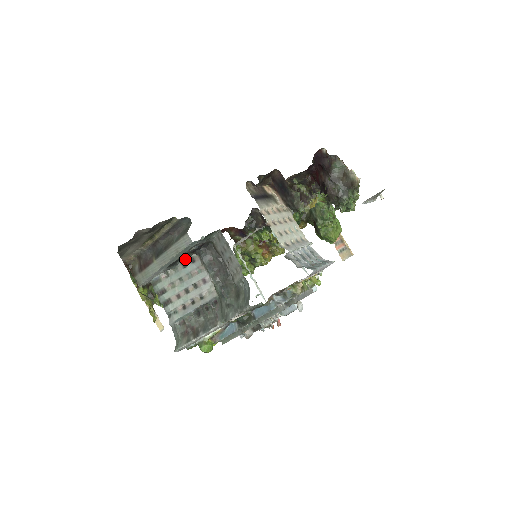
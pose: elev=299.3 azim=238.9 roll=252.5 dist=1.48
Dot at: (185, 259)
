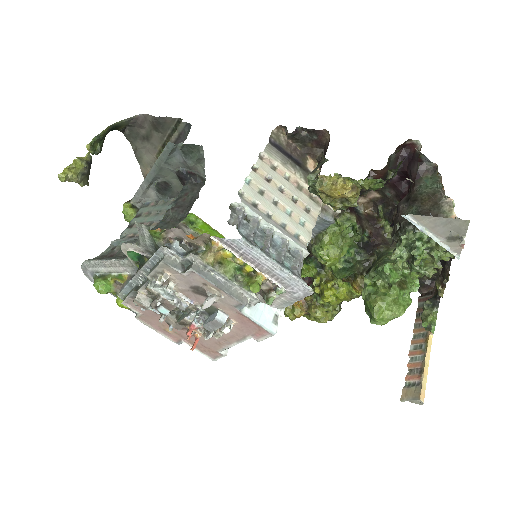
Dot at: occluded
